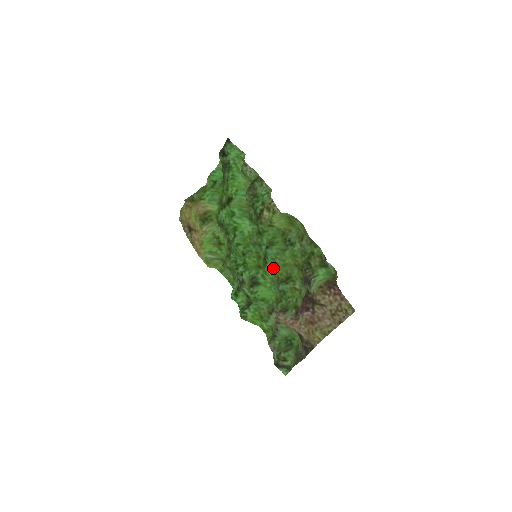
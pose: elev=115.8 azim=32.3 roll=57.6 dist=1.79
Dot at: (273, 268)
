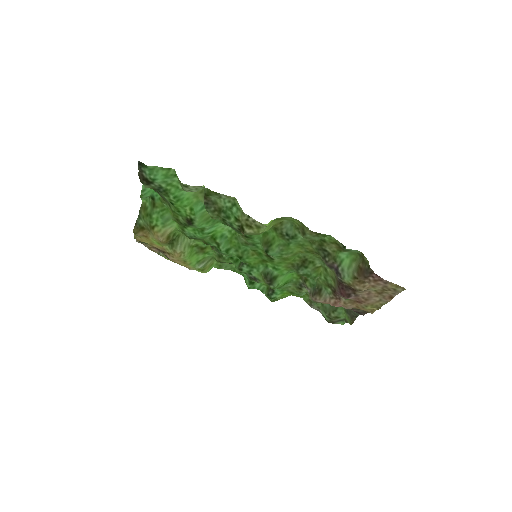
Dot at: (282, 260)
